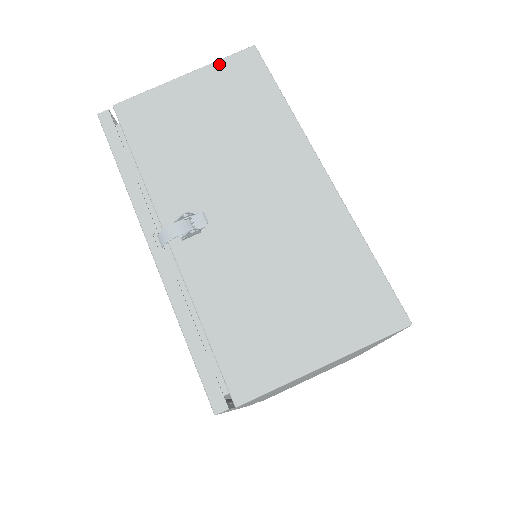
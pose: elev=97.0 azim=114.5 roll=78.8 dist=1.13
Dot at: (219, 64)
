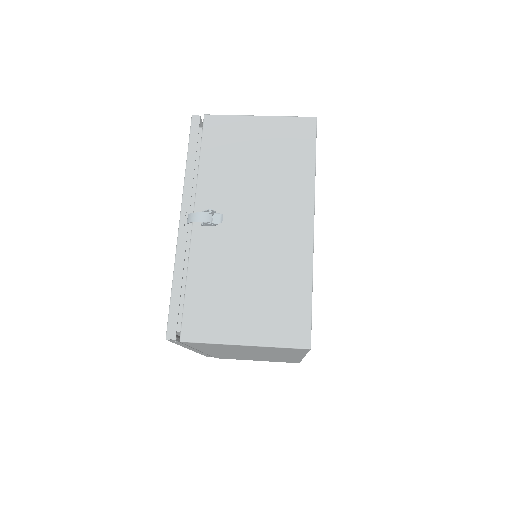
Dot at: (286, 119)
